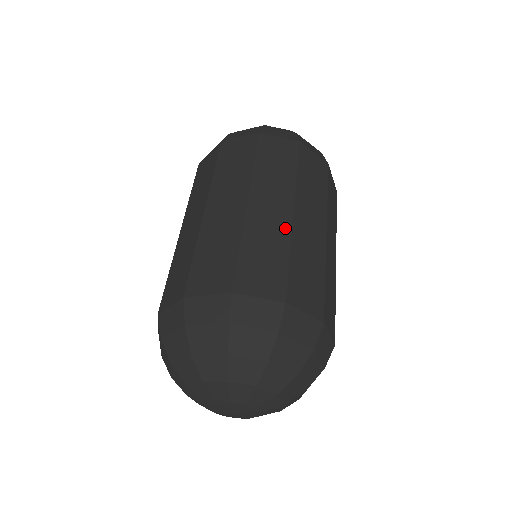
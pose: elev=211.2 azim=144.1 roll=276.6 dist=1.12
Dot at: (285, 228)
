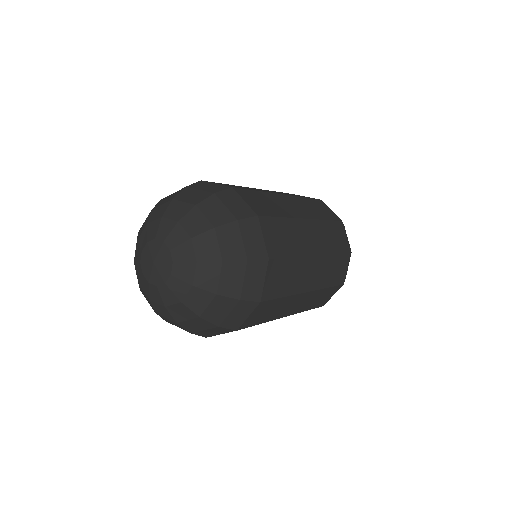
Dot at: (306, 250)
